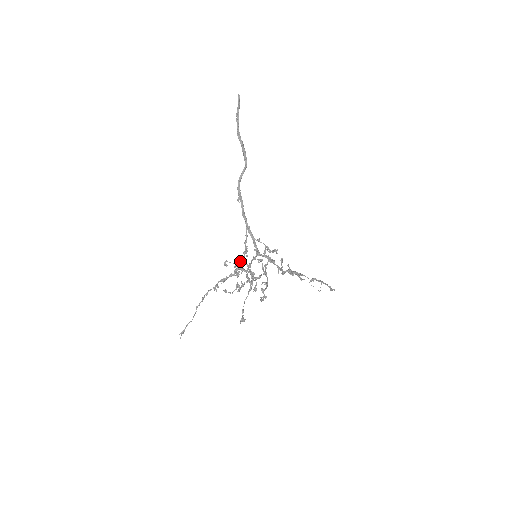
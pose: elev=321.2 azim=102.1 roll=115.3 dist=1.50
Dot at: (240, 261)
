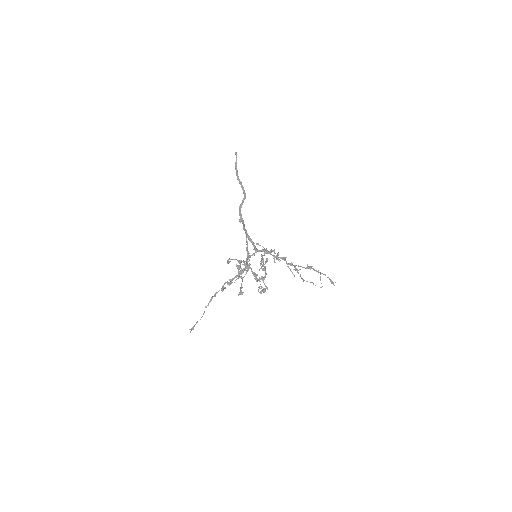
Dot at: (243, 264)
